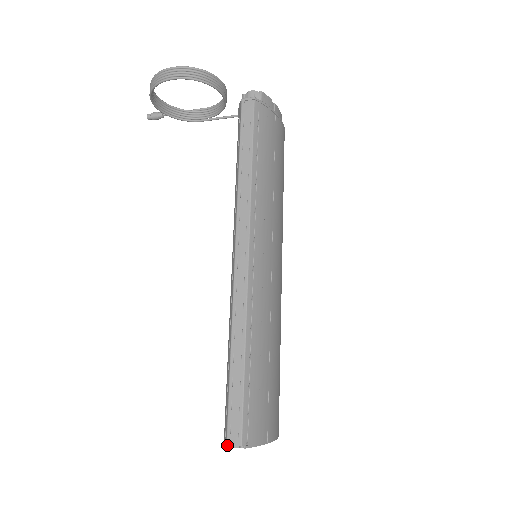
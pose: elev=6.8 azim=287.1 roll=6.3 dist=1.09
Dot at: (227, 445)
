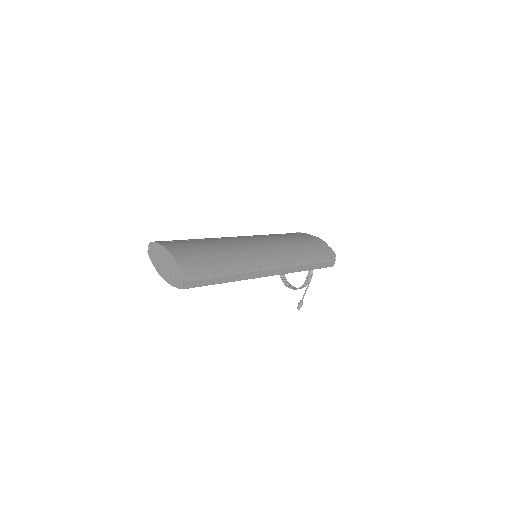
Dot at: (149, 252)
